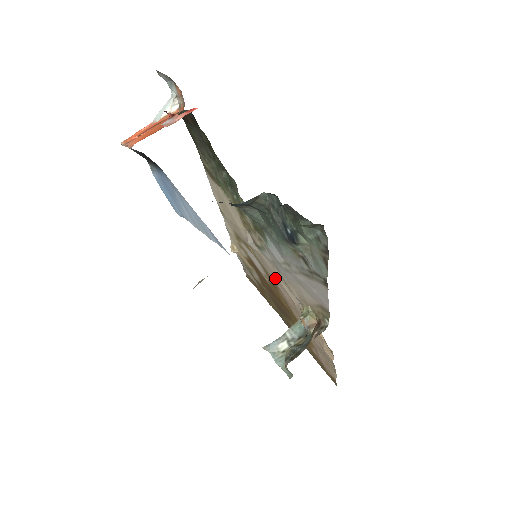
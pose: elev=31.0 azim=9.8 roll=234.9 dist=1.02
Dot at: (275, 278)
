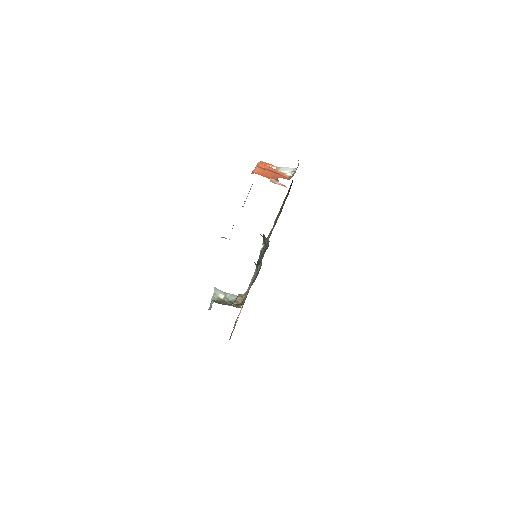
Dot at: occluded
